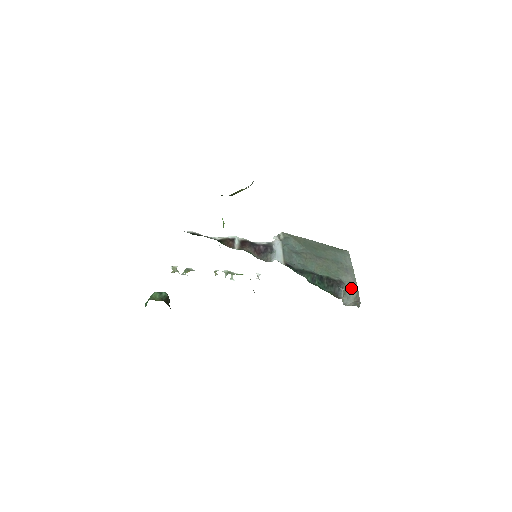
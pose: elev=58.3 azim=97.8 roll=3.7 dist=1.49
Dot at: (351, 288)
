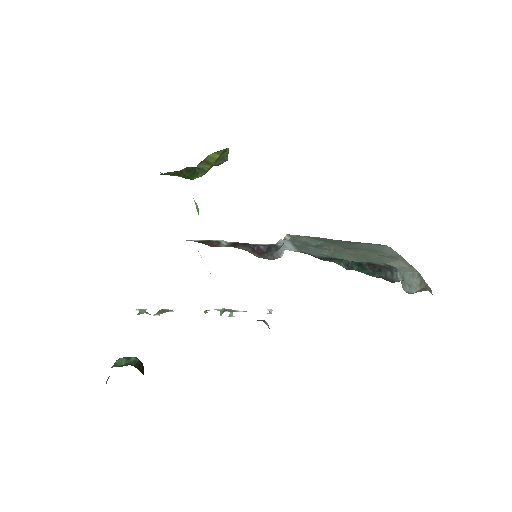
Dot at: (409, 273)
